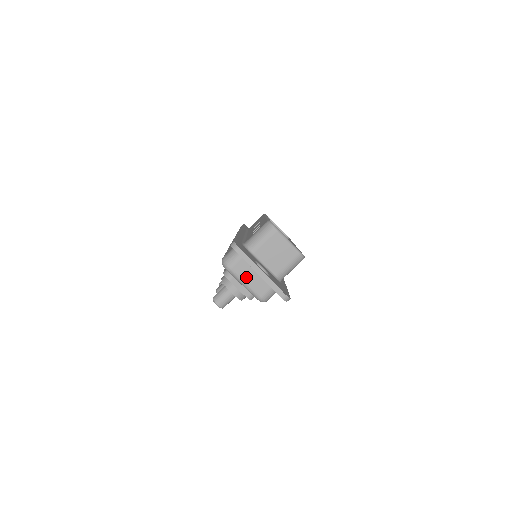
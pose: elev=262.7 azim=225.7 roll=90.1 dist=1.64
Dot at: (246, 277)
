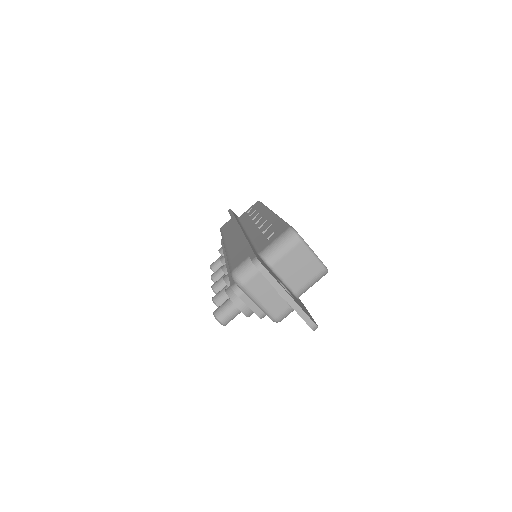
Dot at: (261, 295)
